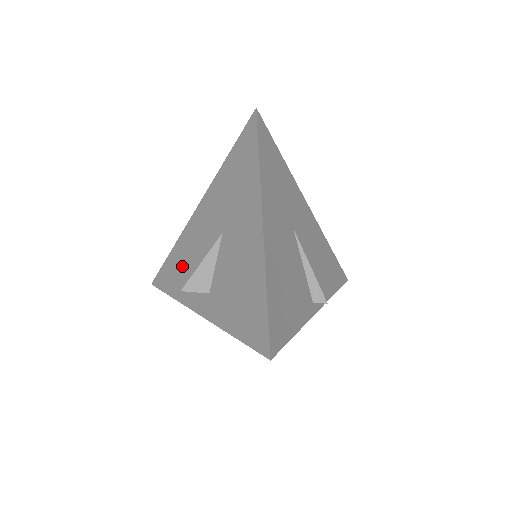
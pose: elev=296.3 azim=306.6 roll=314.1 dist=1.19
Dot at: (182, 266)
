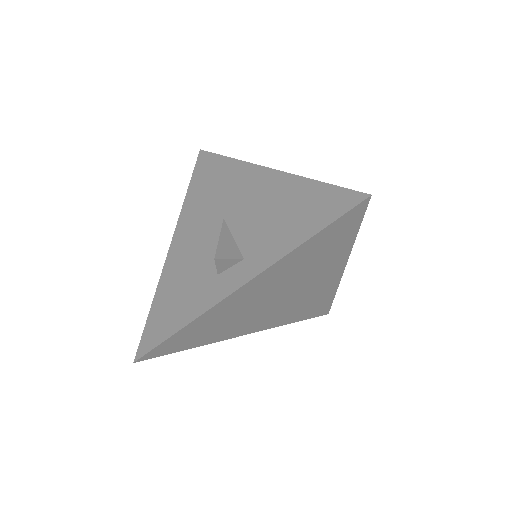
Dot at: (181, 292)
